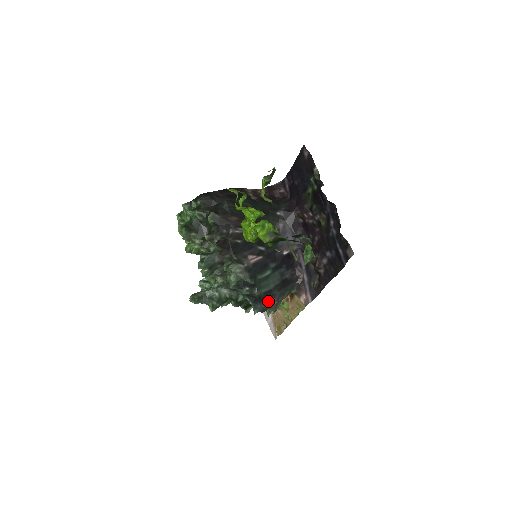
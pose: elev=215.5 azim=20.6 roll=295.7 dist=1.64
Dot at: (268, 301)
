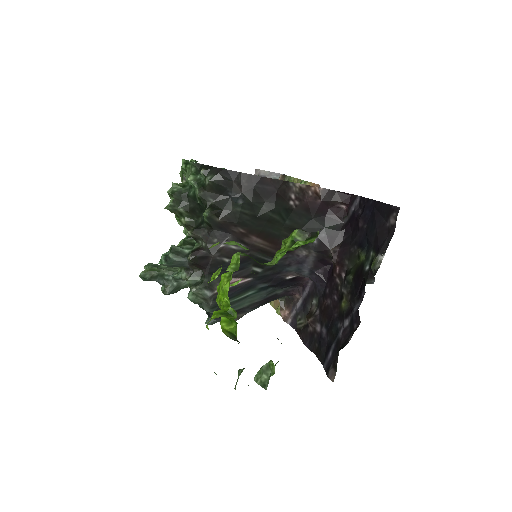
Dot at: occluded
